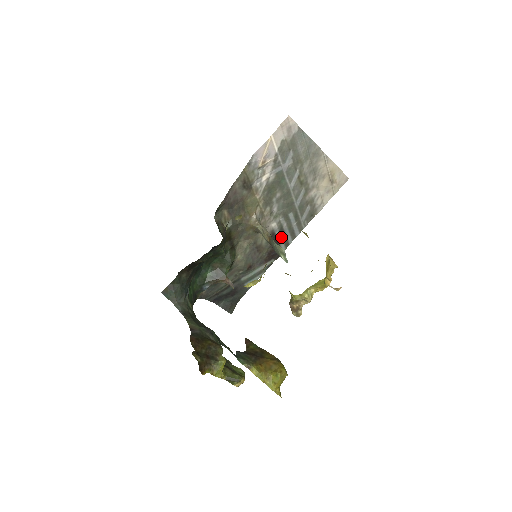
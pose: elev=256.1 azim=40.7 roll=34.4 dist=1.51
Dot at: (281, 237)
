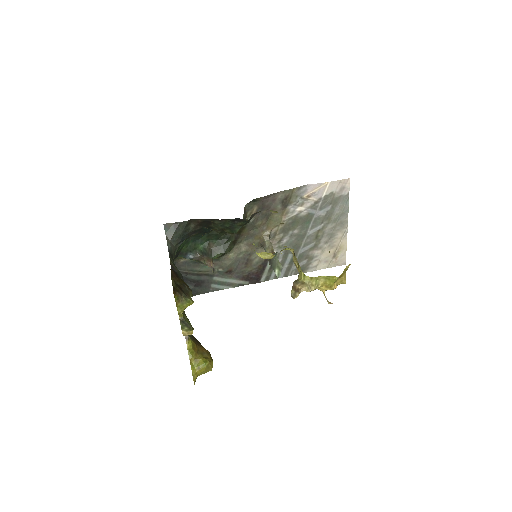
Dot at: (269, 268)
